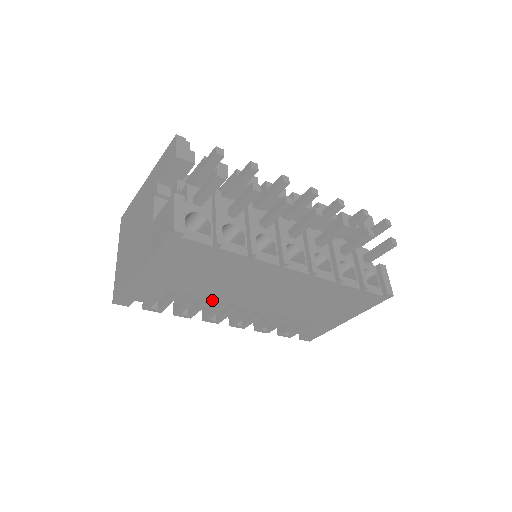
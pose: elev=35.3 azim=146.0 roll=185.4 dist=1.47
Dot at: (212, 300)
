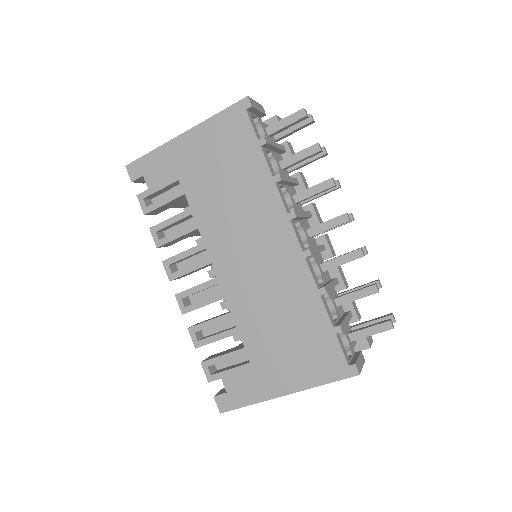
Dot at: (197, 228)
